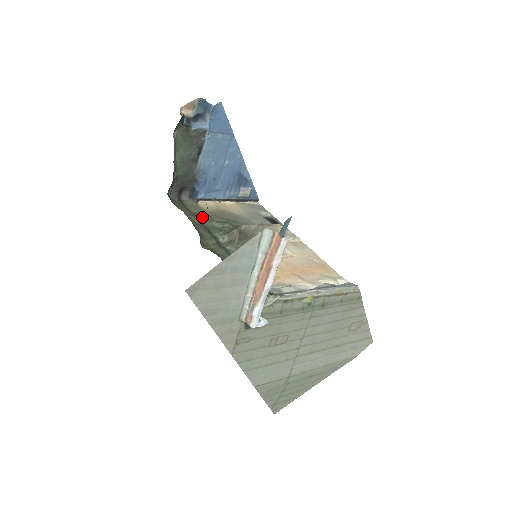
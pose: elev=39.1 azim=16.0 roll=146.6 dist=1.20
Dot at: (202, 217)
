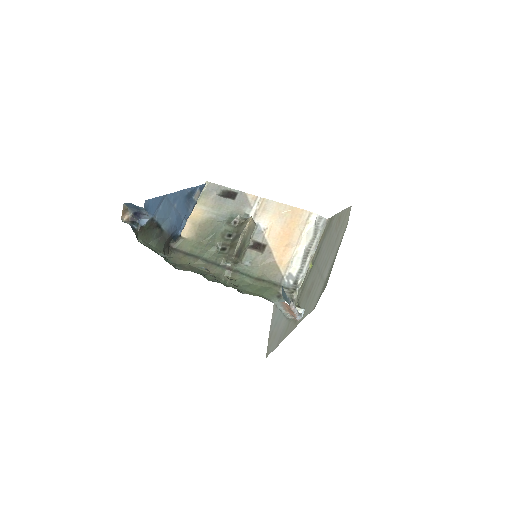
Dot at: (199, 252)
